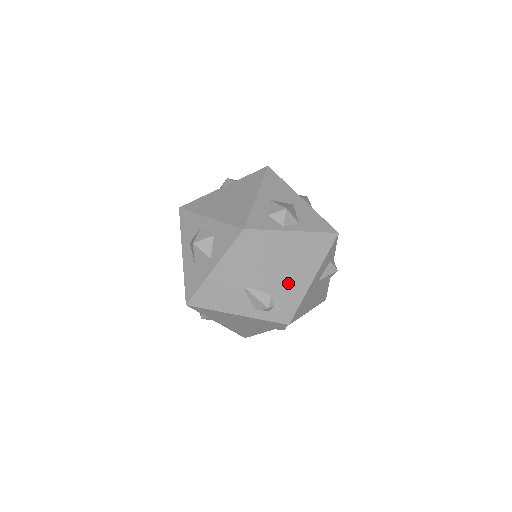
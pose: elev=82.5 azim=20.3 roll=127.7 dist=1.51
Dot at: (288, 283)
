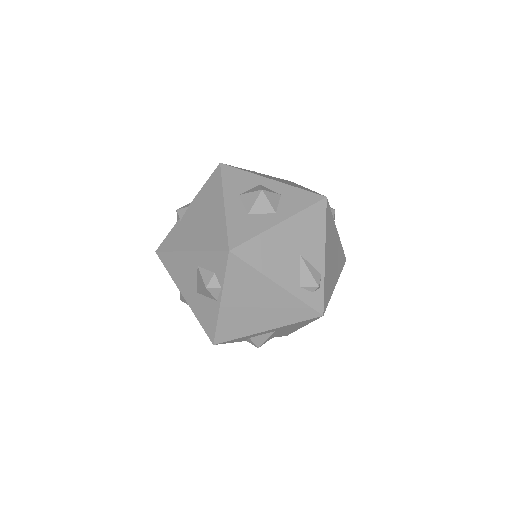
Dot at: (329, 274)
